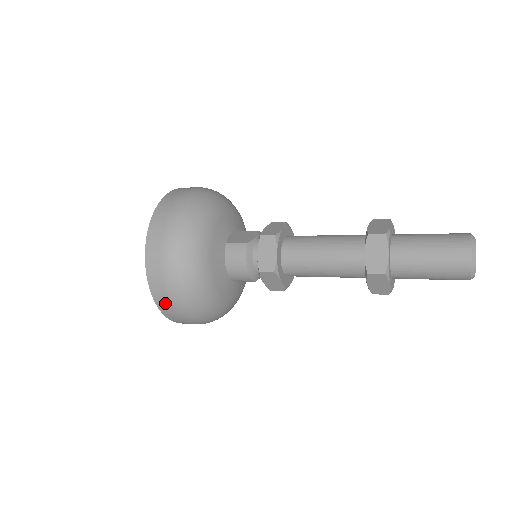
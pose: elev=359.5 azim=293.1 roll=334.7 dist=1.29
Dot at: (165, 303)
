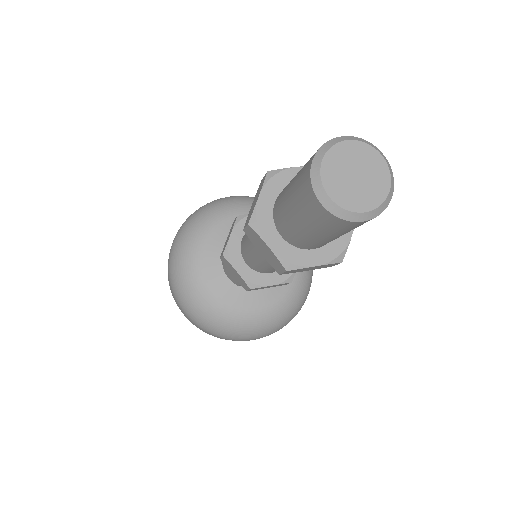
Dot at: (173, 295)
